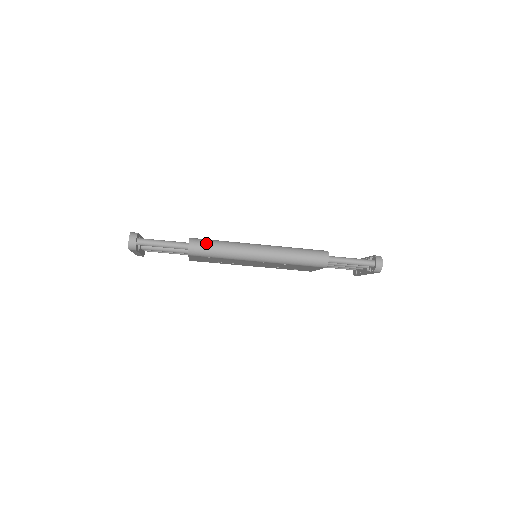
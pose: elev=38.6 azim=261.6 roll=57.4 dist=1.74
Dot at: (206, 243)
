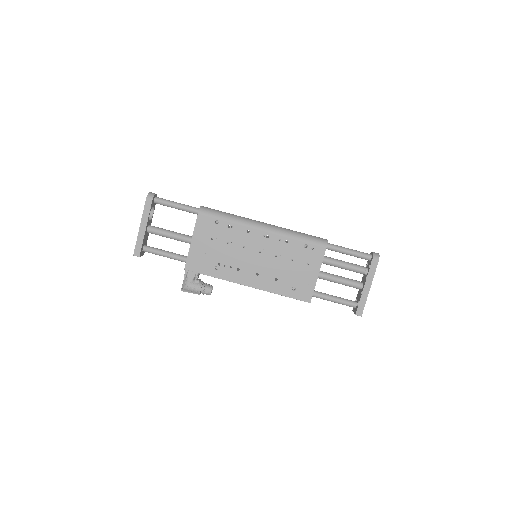
Dot at: occluded
